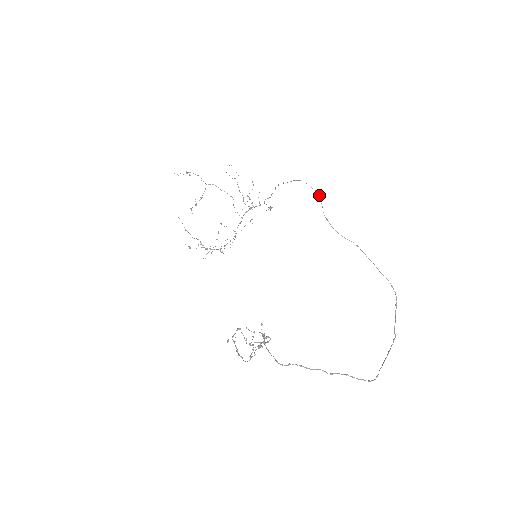
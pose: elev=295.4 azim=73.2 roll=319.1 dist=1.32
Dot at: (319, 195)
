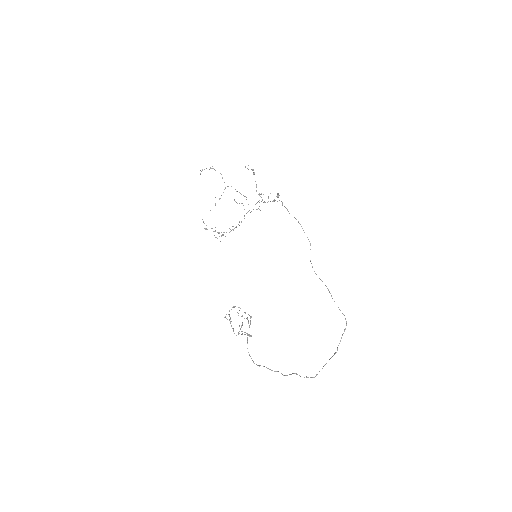
Dot at: (310, 243)
